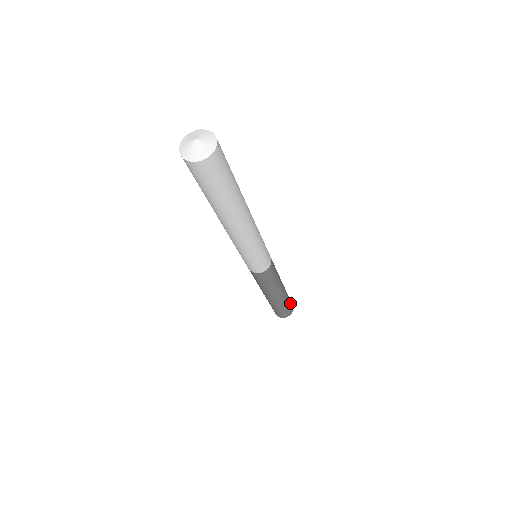
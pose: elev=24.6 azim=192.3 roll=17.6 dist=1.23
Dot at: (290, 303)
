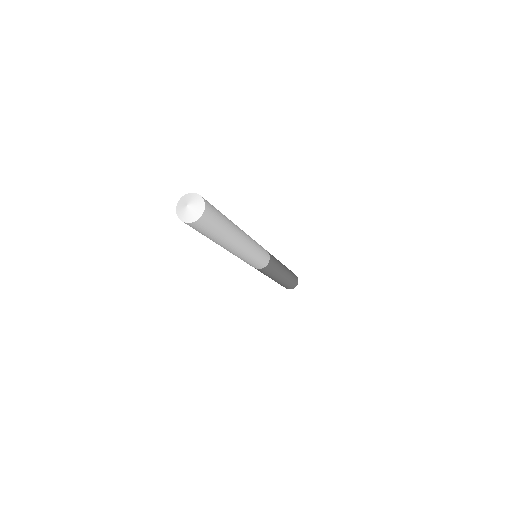
Dot at: (294, 275)
